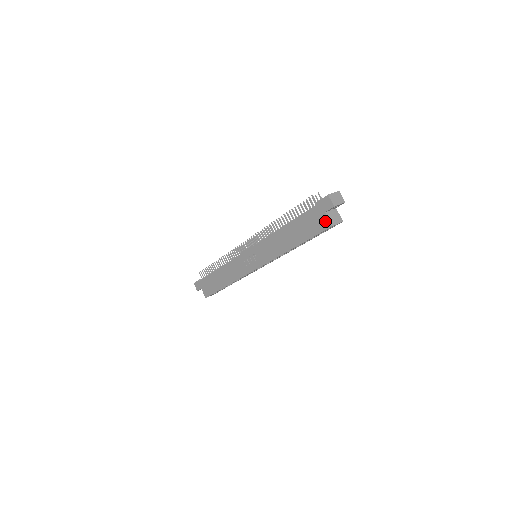
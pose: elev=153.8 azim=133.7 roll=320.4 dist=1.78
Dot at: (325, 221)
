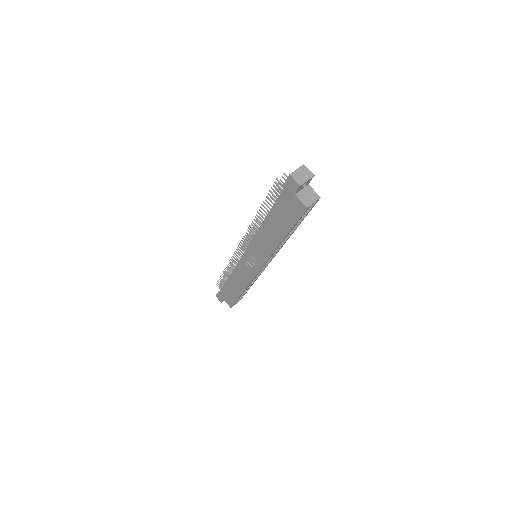
Dot at: (299, 204)
